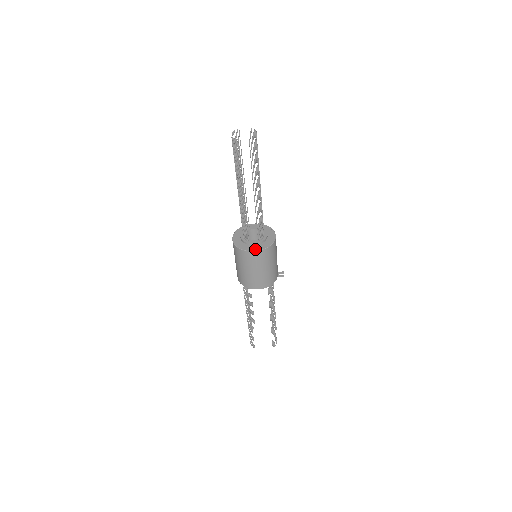
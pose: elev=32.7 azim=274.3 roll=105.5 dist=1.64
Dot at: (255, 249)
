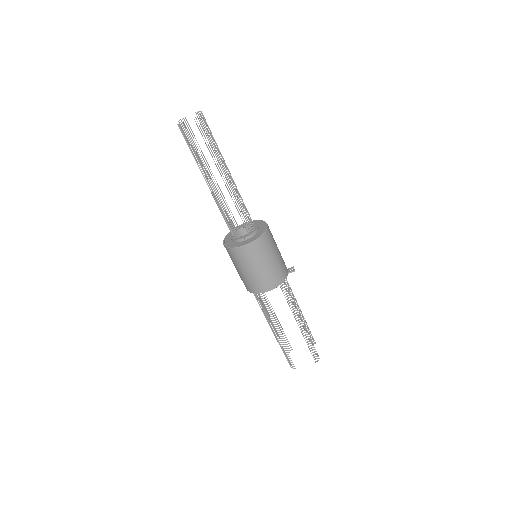
Dot at: (247, 242)
